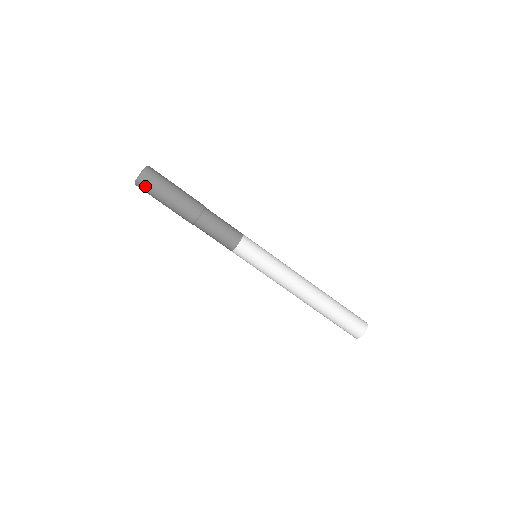
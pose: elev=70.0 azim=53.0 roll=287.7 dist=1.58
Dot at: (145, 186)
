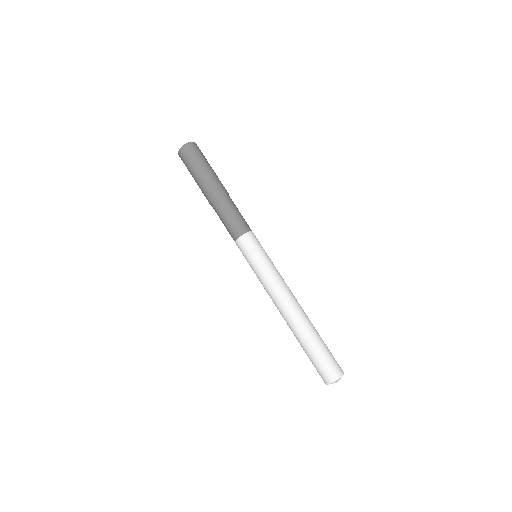
Dot at: (185, 155)
